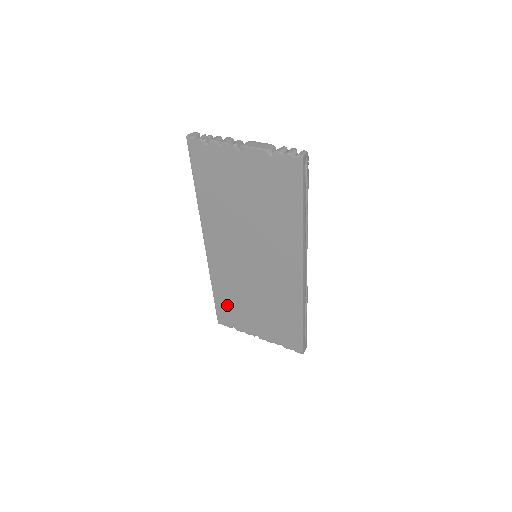
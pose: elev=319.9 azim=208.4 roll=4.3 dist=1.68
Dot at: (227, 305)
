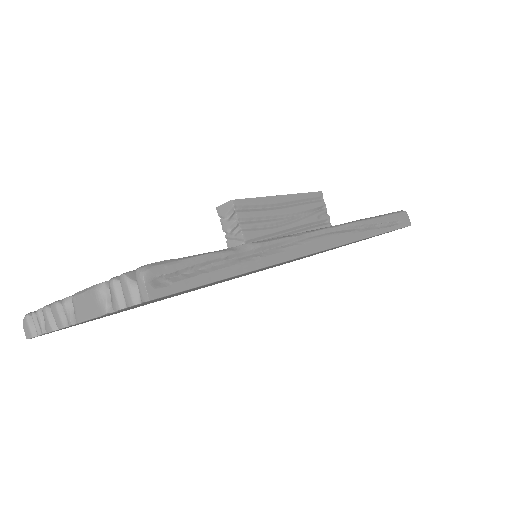
Dot at: occluded
